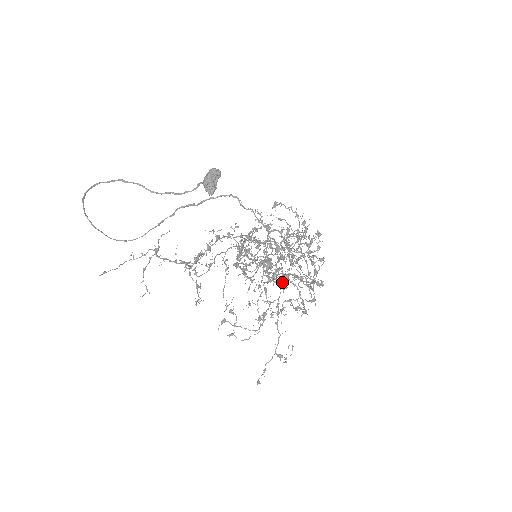
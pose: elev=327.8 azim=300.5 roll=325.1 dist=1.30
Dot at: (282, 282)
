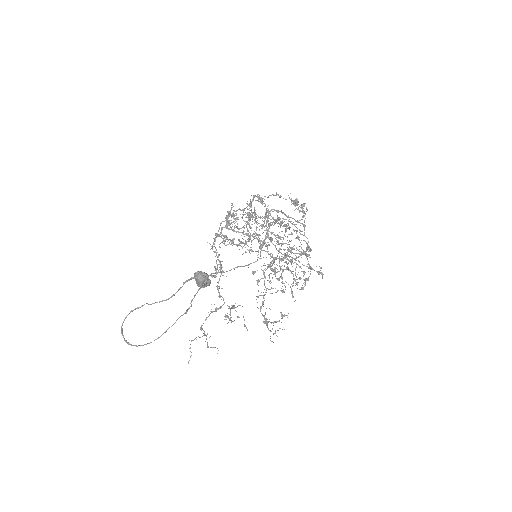
Dot at: (288, 270)
